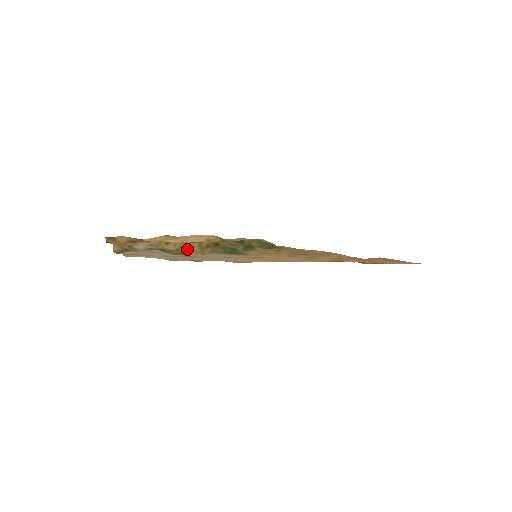
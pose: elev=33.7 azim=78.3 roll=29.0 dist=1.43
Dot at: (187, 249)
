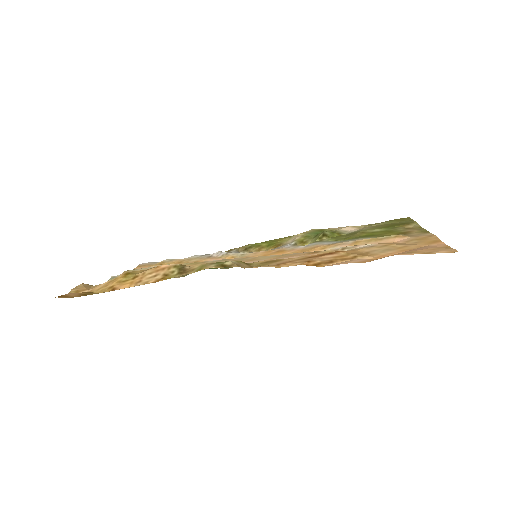
Dot at: occluded
